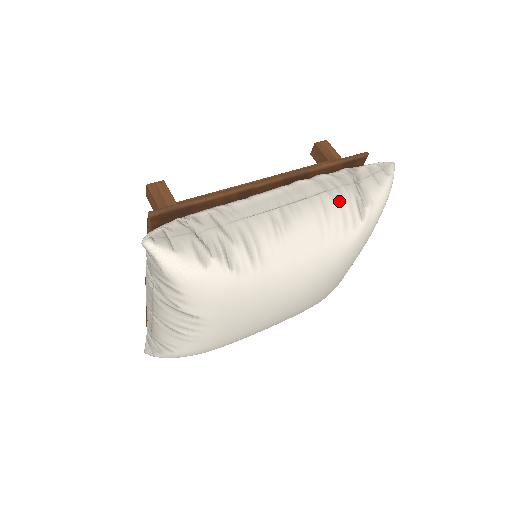
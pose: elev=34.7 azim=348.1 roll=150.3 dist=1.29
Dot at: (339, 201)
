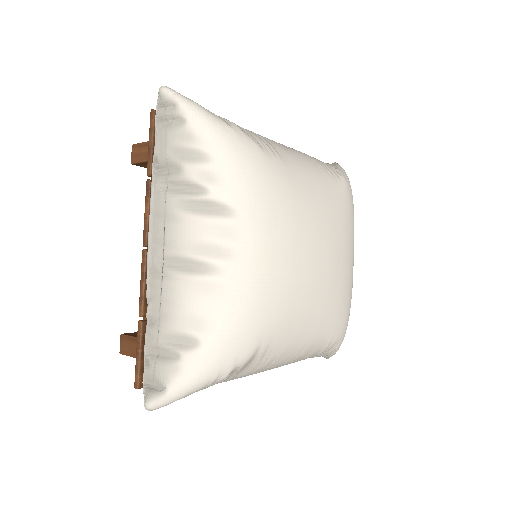
Dot at: occluded
